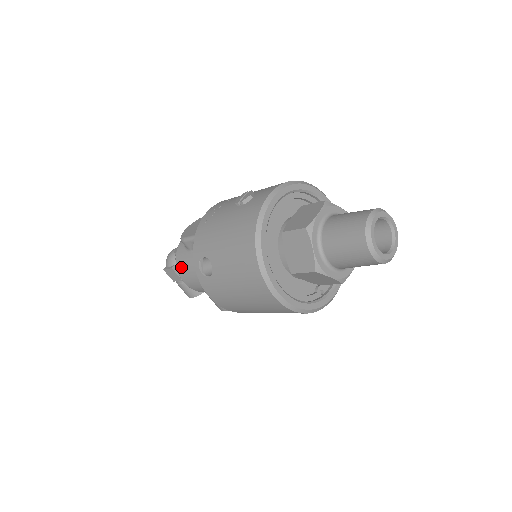
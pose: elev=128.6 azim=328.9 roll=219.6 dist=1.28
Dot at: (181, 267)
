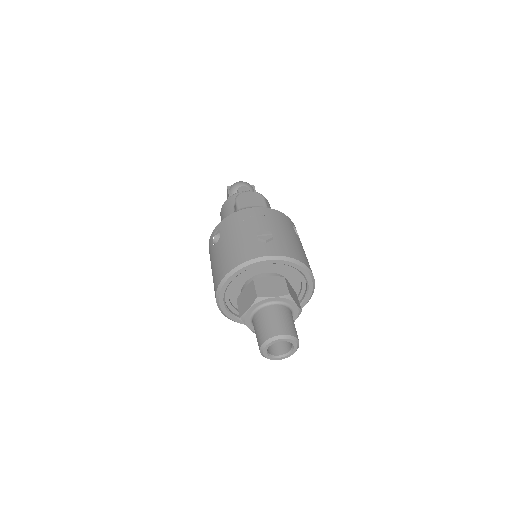
Dot at: (225, 207)
